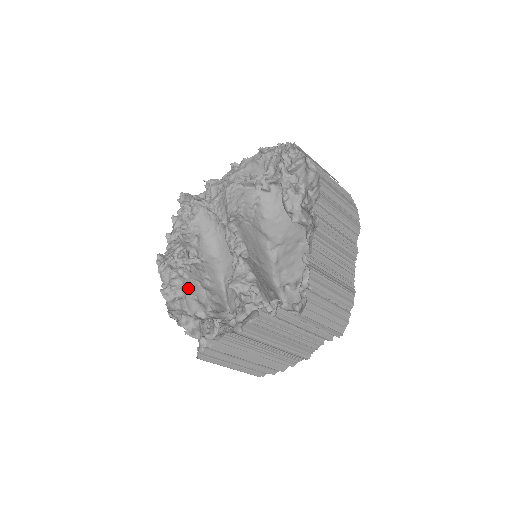
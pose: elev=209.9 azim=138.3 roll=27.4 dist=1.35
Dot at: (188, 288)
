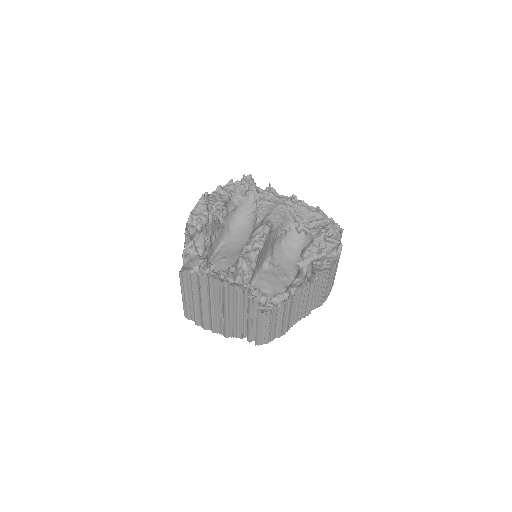
Dot at: (205, 229)
